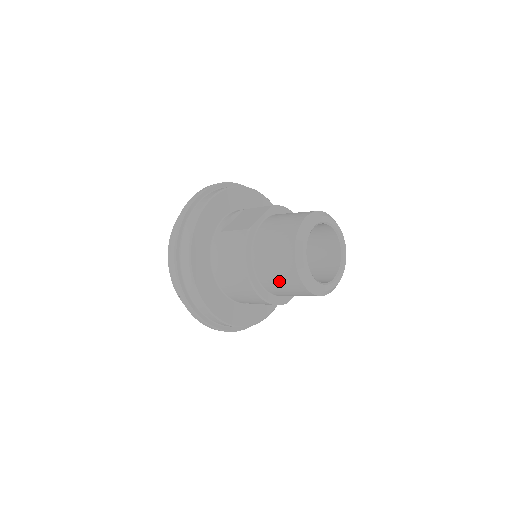
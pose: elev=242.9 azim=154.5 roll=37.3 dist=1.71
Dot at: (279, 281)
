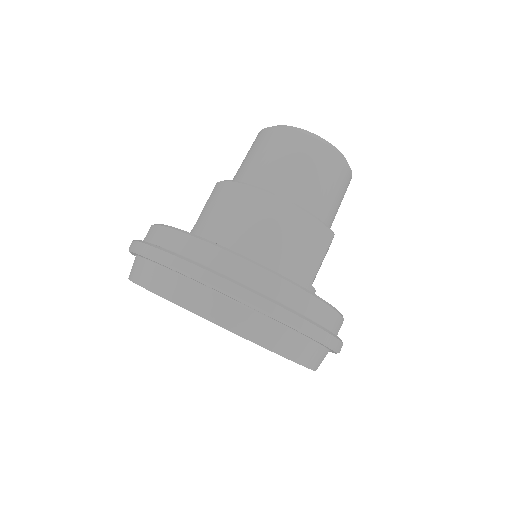
Dot at: (292, 166)
